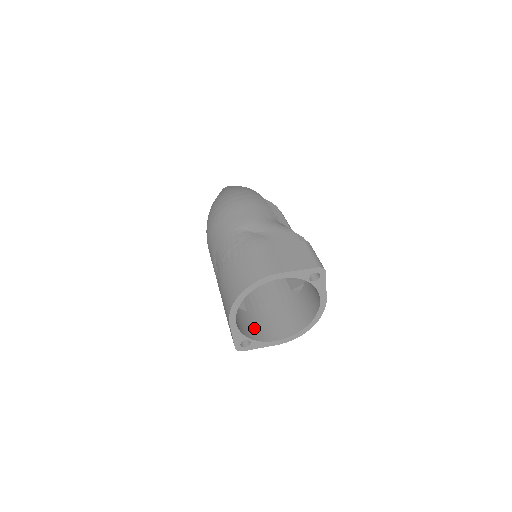
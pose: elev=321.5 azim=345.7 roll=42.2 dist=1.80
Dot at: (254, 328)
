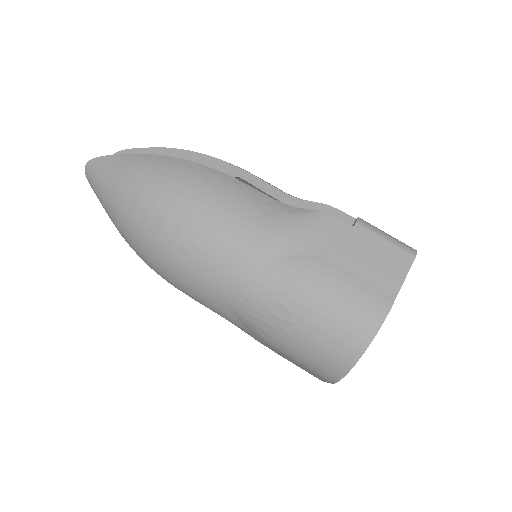
Dot at: occluded
